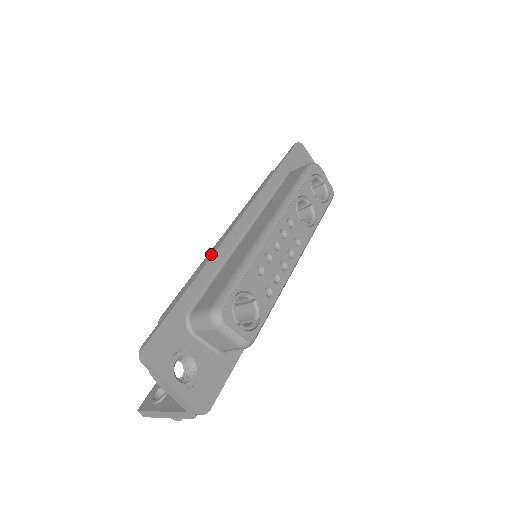
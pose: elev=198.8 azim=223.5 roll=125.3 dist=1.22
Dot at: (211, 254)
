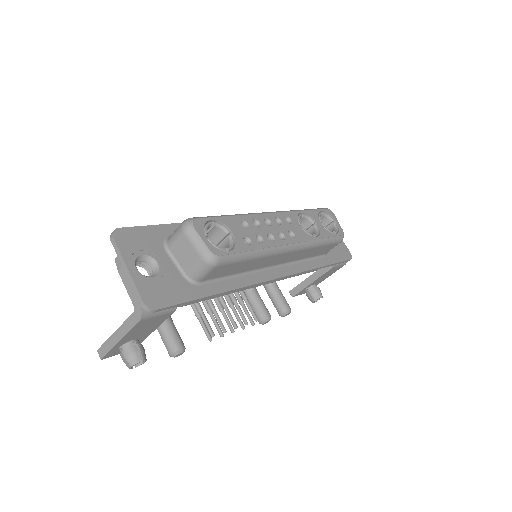
Dot at: occluded
